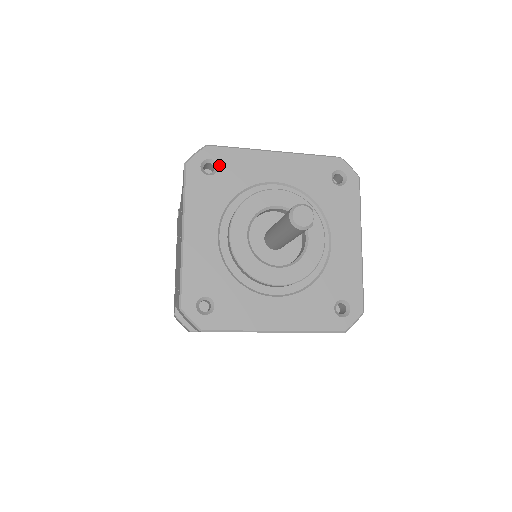
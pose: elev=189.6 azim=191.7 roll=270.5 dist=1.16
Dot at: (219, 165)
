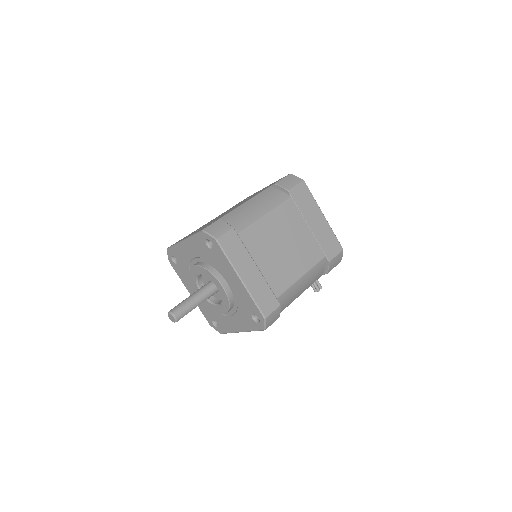
Dot at: (214, 249)
